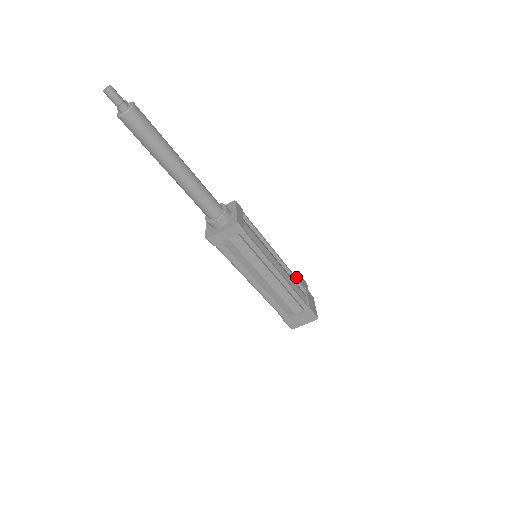
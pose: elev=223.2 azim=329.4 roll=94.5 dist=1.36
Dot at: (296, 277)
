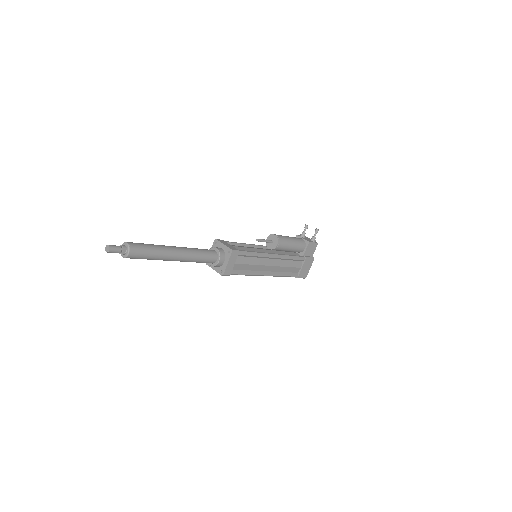
Dot at: (306, 244)
